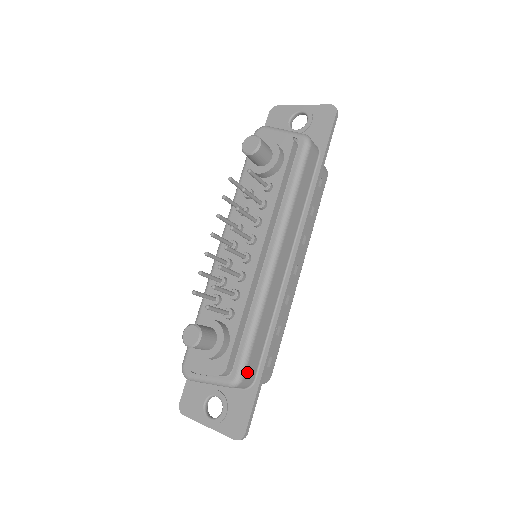
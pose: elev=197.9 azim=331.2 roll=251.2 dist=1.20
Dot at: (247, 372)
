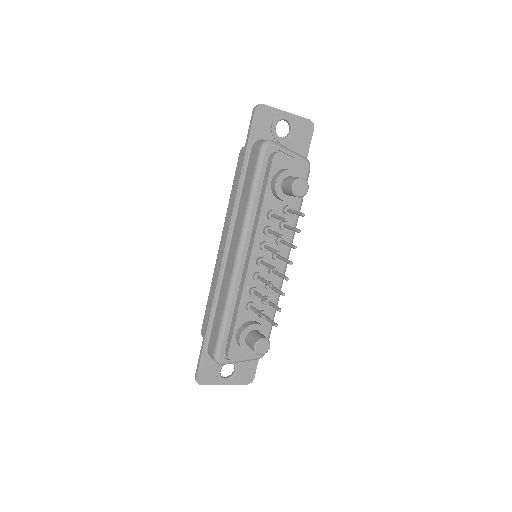
Dot at: occluded
